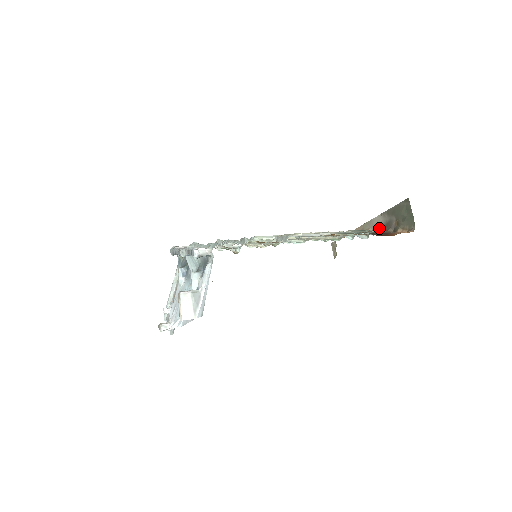
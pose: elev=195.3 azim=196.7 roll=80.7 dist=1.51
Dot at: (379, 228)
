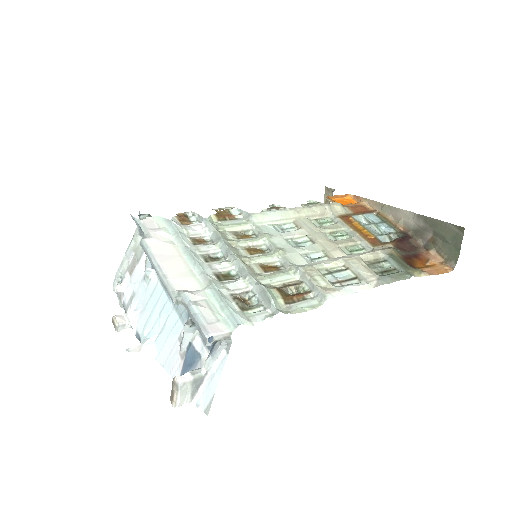
Dot at: (405, 226)
